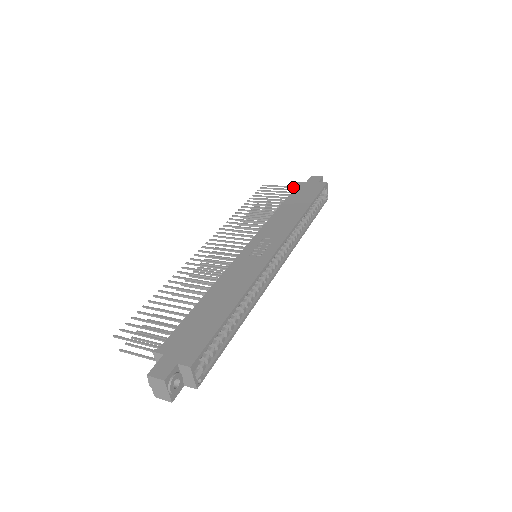
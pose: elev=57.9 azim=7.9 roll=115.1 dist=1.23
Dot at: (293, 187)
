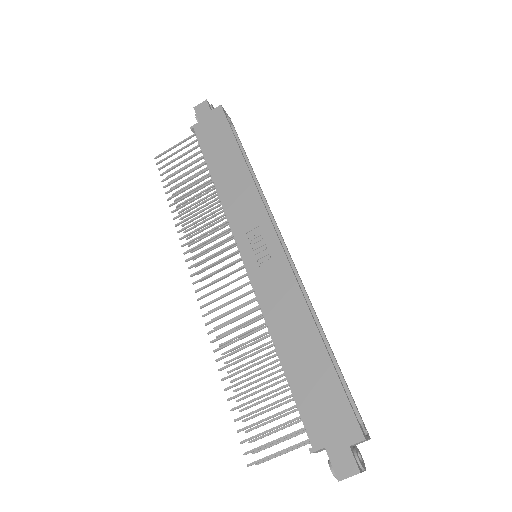
Dot at: (191, 137)
